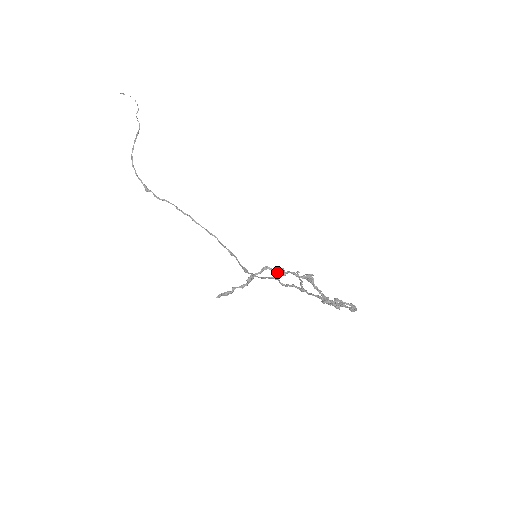
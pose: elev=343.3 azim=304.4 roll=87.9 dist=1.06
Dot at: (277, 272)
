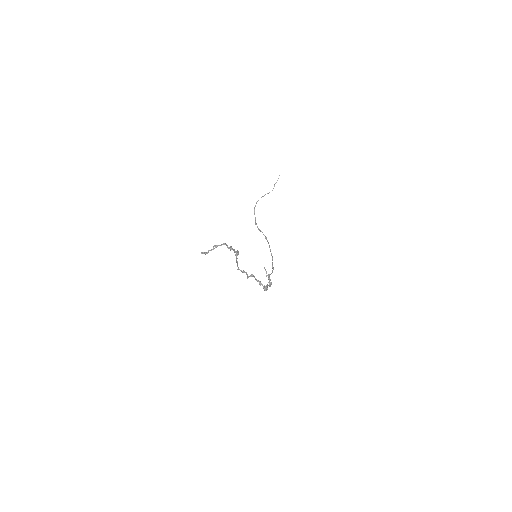
Dot at: (228, 247)
